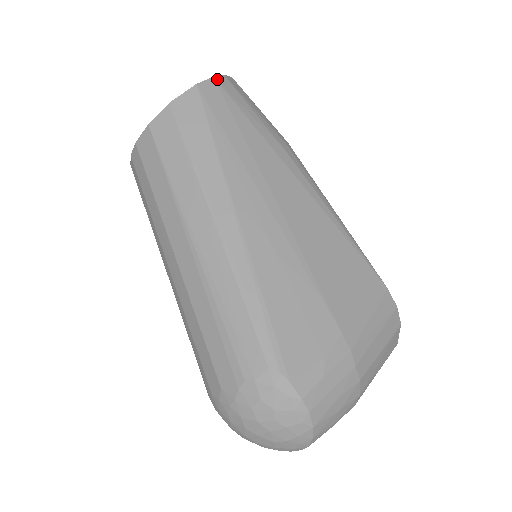
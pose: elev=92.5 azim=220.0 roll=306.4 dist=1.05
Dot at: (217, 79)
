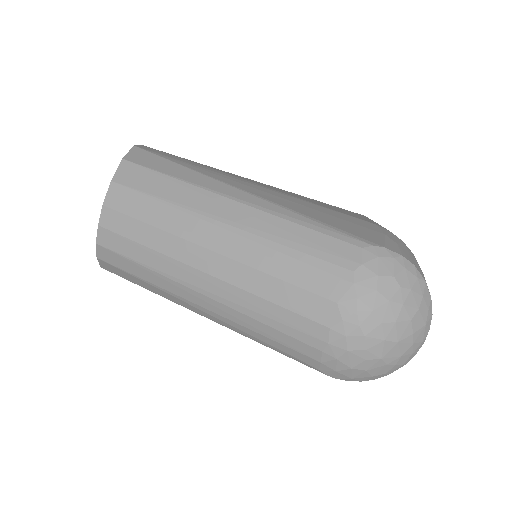
Dot at: occluded
